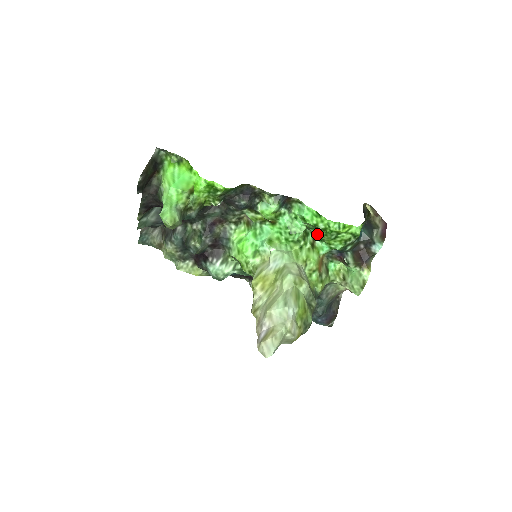
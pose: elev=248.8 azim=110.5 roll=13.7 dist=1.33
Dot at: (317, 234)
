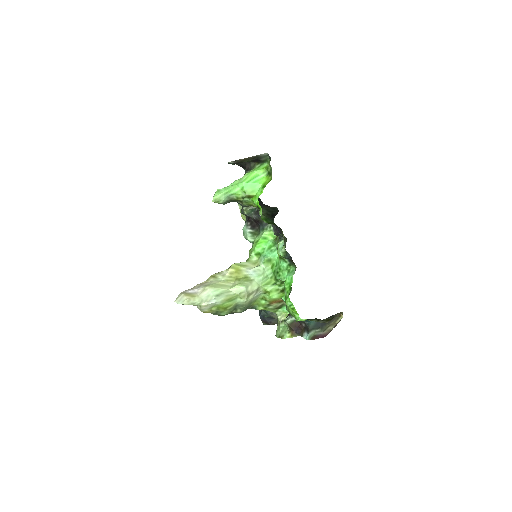
Dot at: occluded
